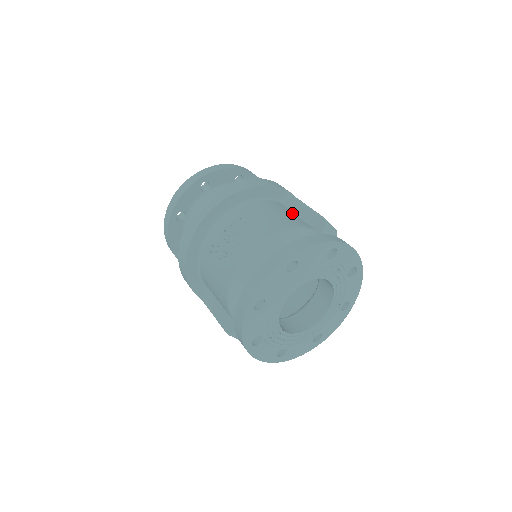
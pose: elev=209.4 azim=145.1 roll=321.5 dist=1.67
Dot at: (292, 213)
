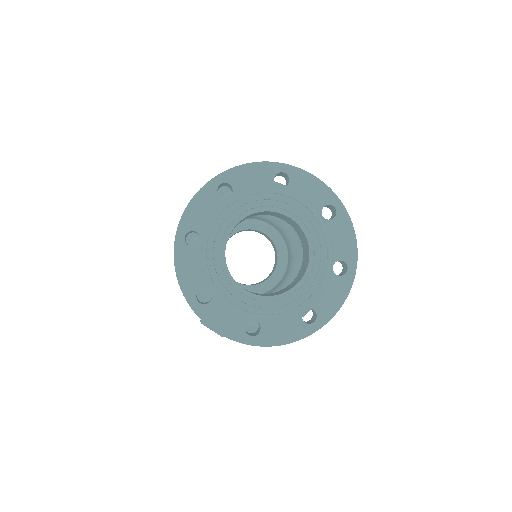
Dot at: occluded
